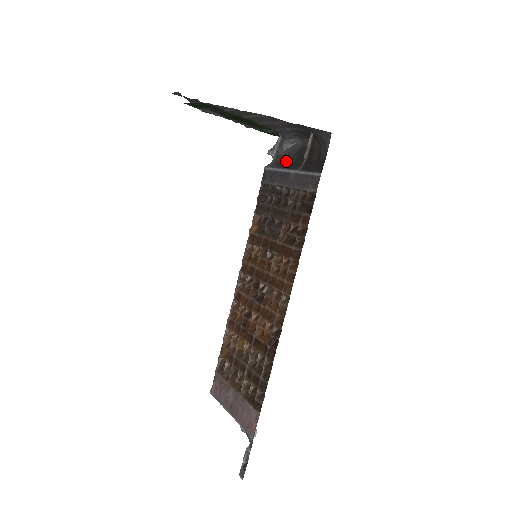
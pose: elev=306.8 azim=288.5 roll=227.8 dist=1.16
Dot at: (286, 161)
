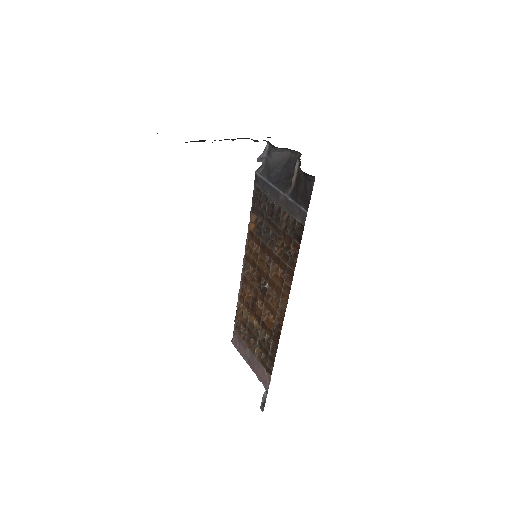
Dot at: (275, 174)
